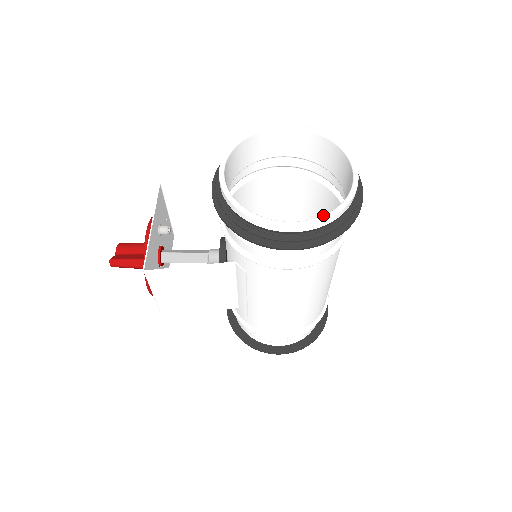
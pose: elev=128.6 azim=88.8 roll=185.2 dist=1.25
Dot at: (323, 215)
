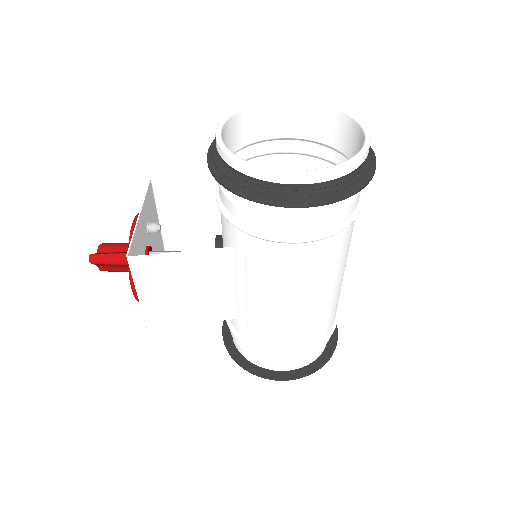
Dot at: (335, 165)
